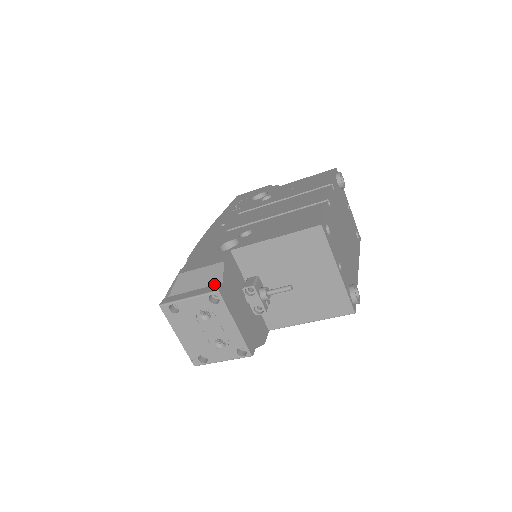
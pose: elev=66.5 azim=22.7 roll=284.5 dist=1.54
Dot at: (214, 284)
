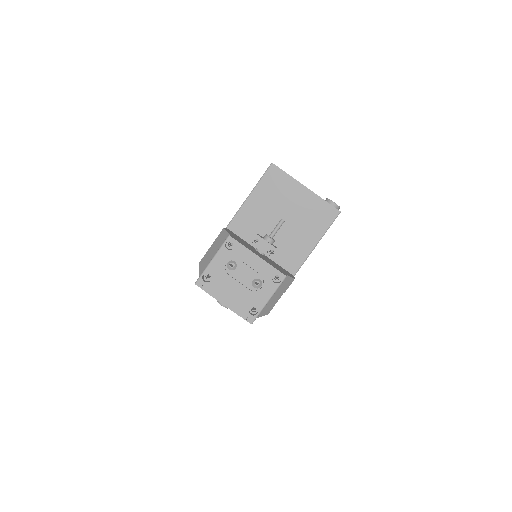
Dot at: occluded
